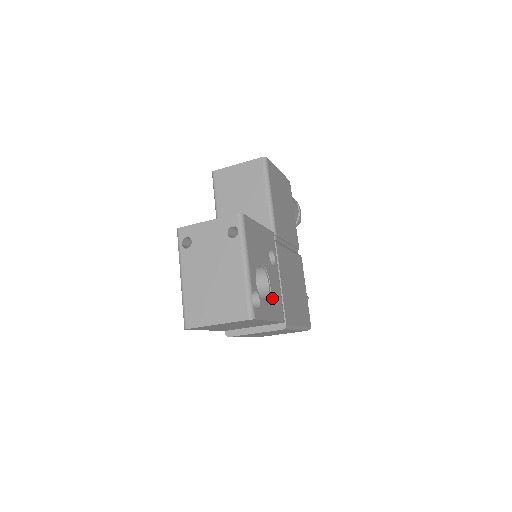
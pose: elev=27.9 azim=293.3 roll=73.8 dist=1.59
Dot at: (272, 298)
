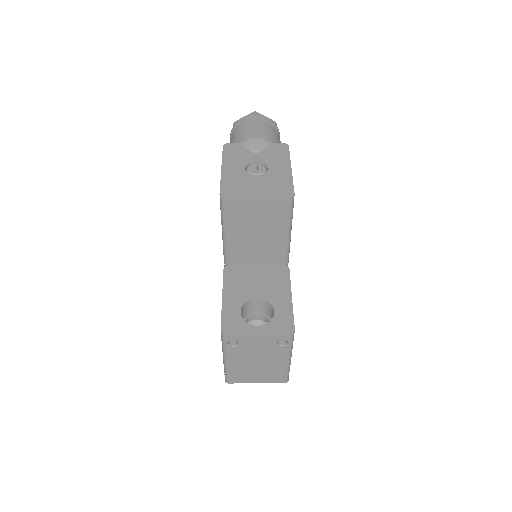
Dot at: occluded
